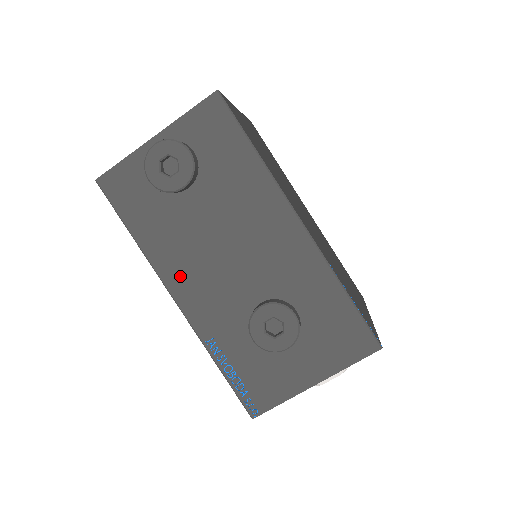
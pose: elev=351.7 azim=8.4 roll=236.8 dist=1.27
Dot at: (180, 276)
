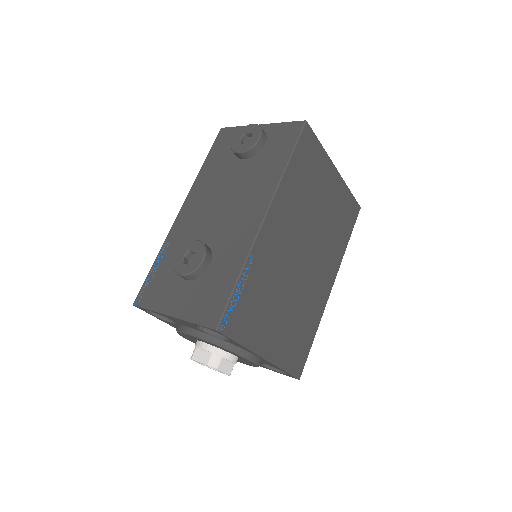
Dot at: (195, 199)
